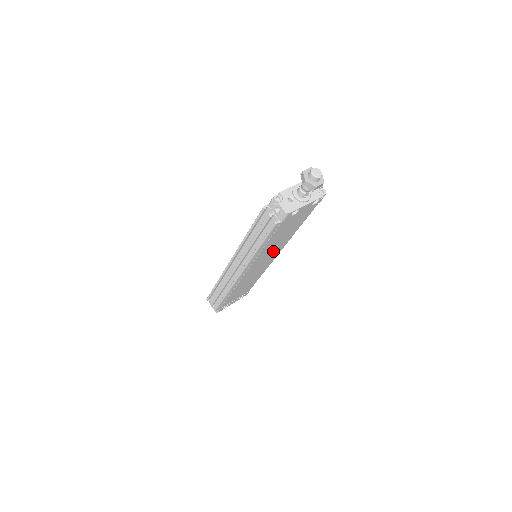
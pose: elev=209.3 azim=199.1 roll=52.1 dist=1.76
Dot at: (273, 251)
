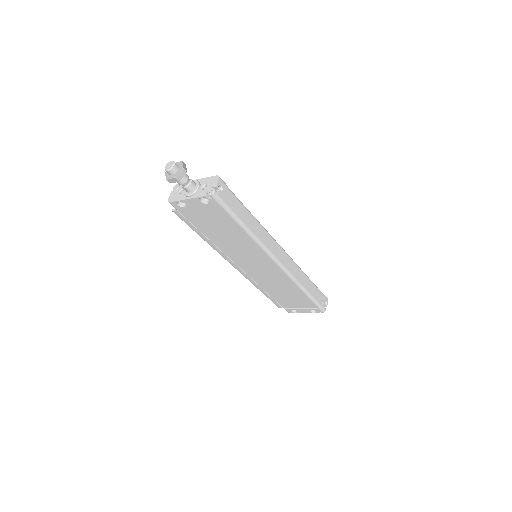
Dot at: (250, 253)
